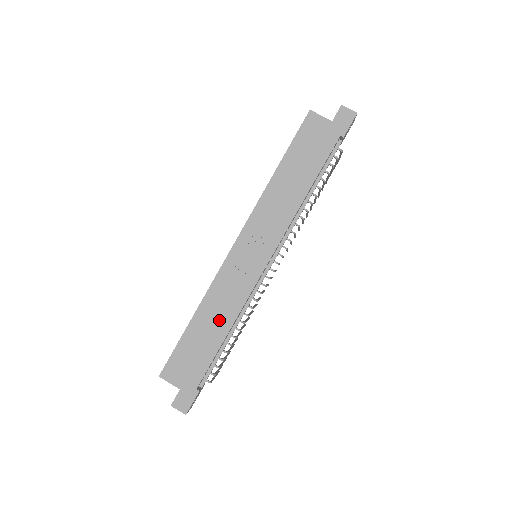
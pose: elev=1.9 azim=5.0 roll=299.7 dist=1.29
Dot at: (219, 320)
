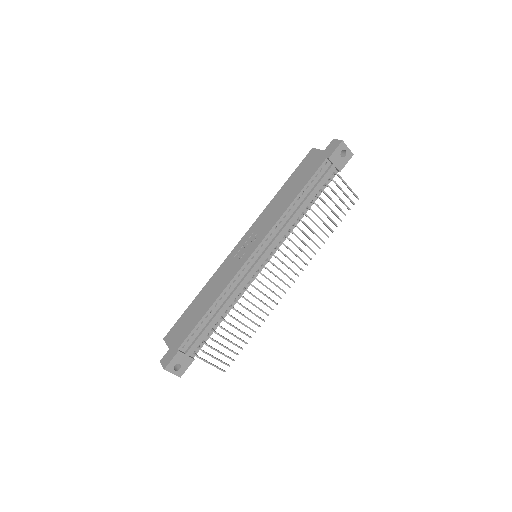
Dot at: (210, 297)
